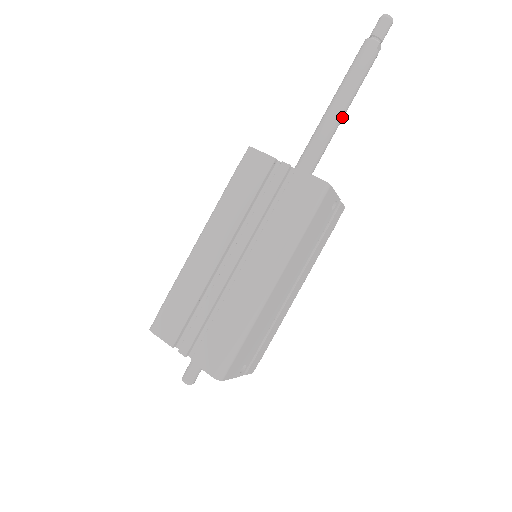
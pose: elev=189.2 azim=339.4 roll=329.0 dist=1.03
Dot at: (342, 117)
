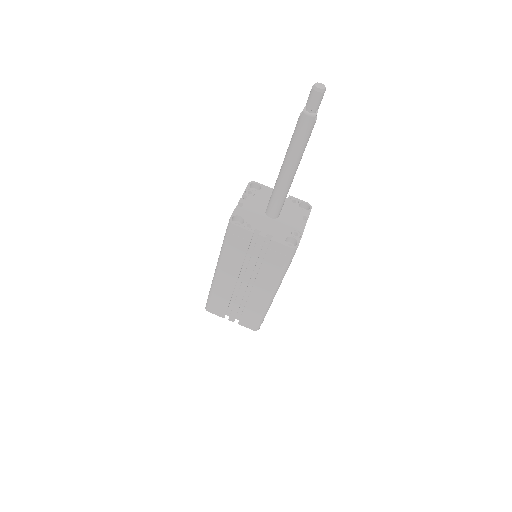
Dot at: (295, 173)
